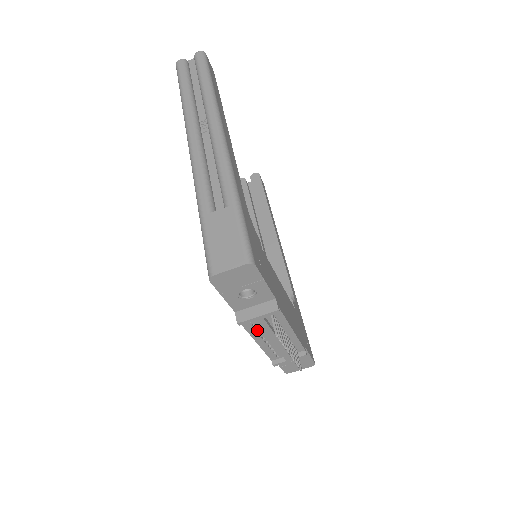
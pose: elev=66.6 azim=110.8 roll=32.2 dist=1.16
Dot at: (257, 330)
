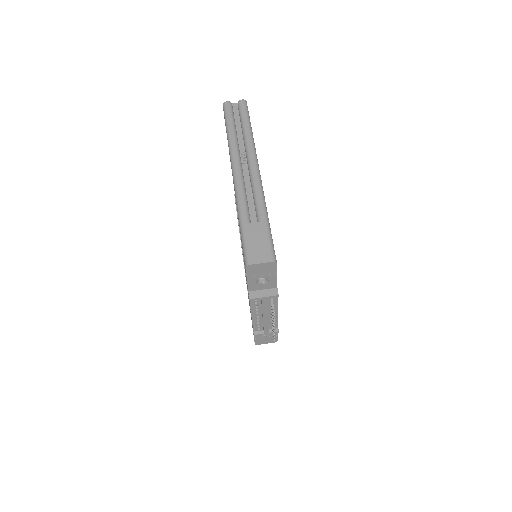
Dot at: (256, 307)
